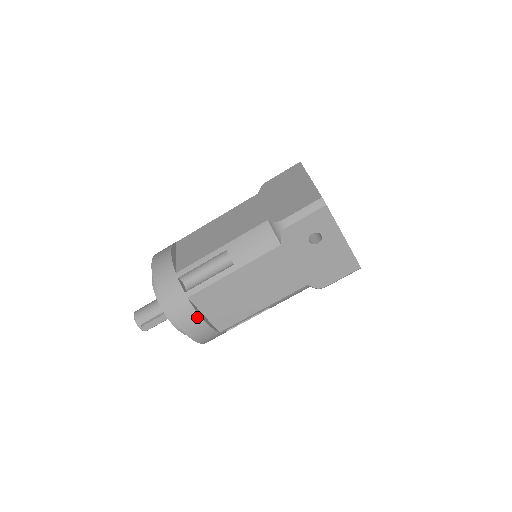
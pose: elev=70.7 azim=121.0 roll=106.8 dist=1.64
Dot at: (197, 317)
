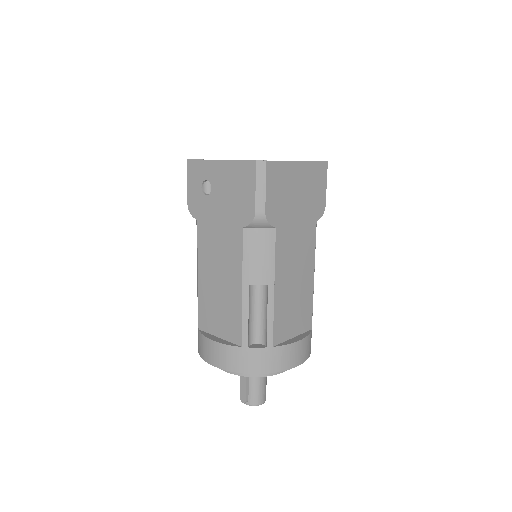
Dot at: (207, 341)
